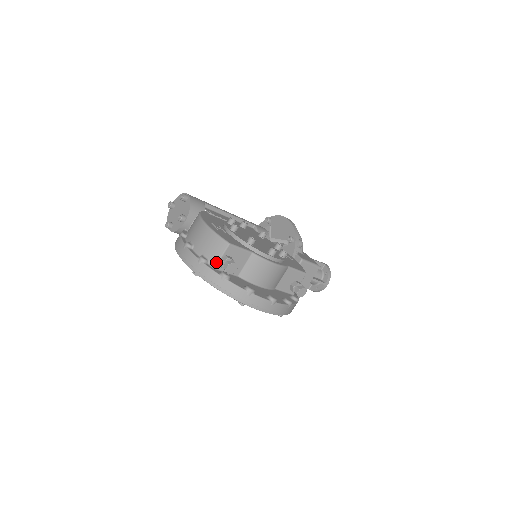
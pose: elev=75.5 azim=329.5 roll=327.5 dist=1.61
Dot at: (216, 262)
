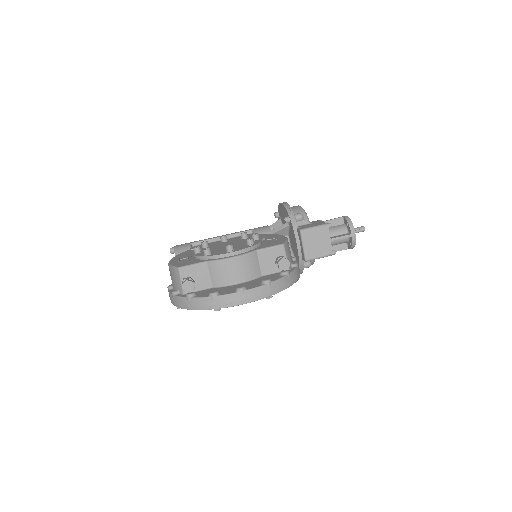
Dot at: (181, 289)
